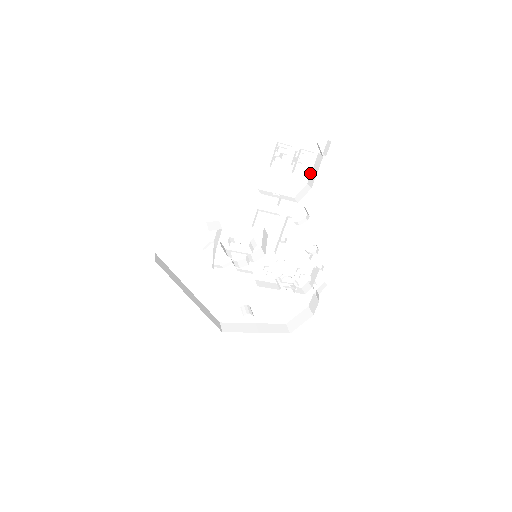
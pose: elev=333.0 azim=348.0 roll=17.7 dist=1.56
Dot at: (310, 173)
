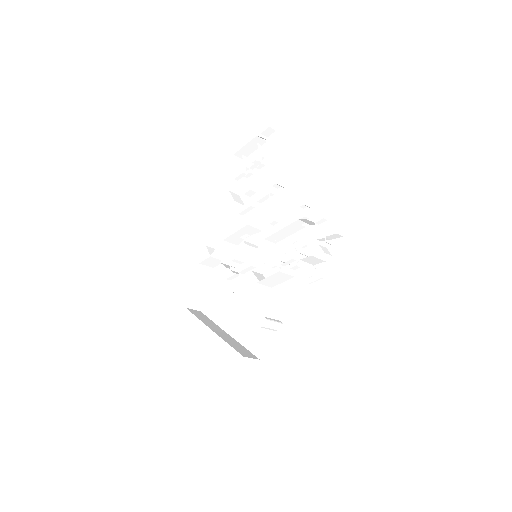
Dot at: occluded
